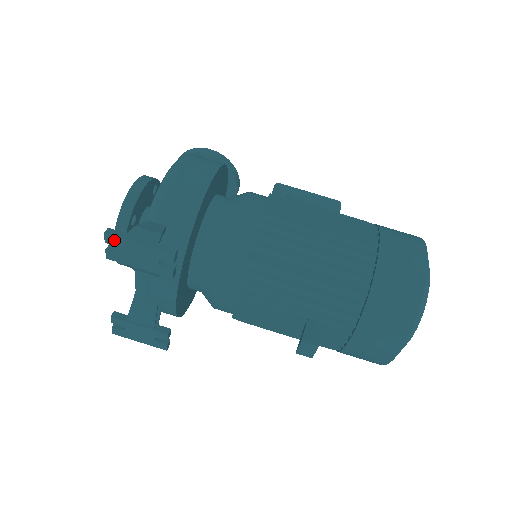
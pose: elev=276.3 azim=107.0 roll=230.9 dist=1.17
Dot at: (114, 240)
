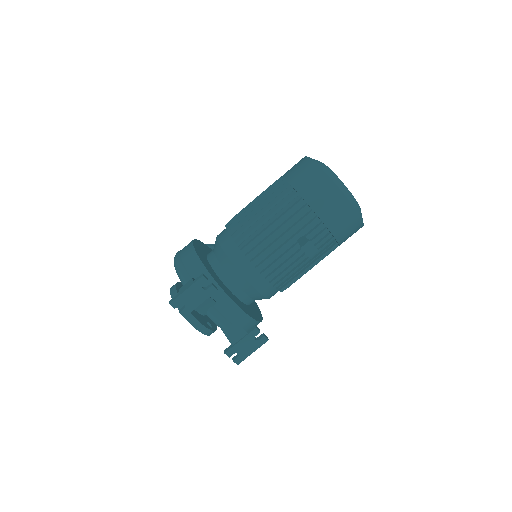
Dot at: (176, 302)
